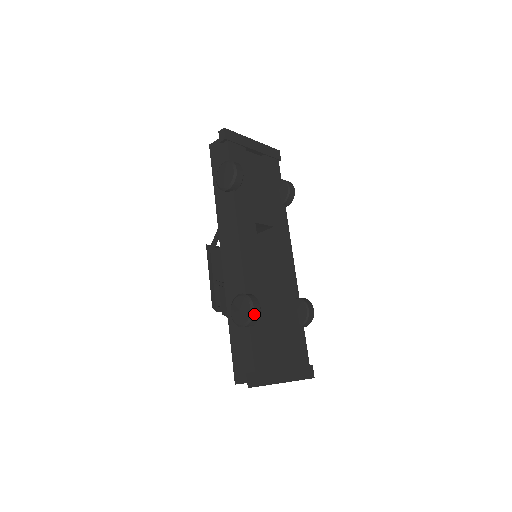
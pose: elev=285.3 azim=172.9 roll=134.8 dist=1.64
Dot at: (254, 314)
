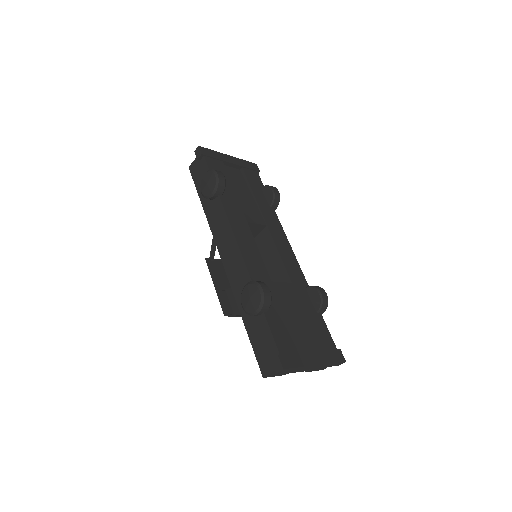
Dot at: (265, 296)
